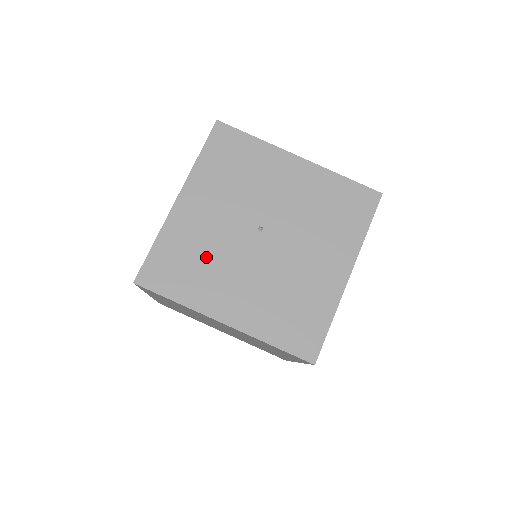
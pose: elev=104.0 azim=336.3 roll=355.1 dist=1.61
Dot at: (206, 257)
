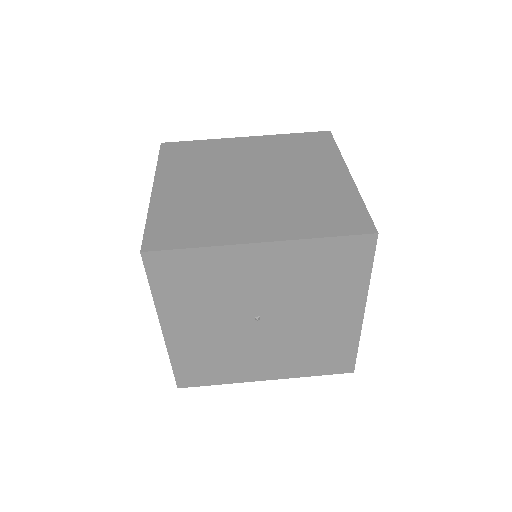
Dot at: (222, 354)
